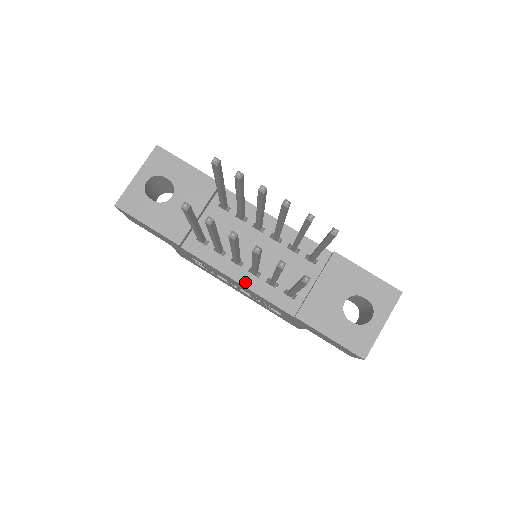
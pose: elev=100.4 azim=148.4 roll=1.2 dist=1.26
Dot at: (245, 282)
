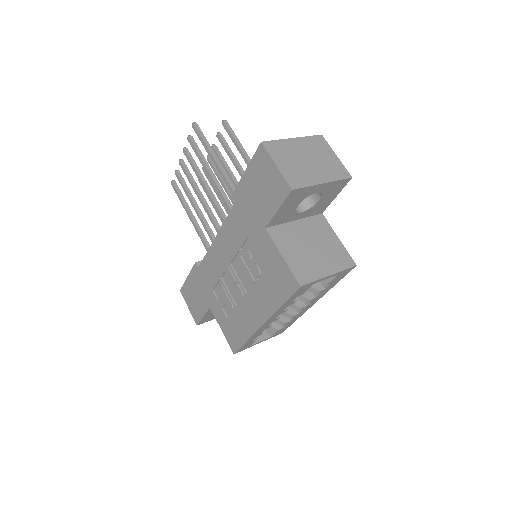
Dot at: occluded
